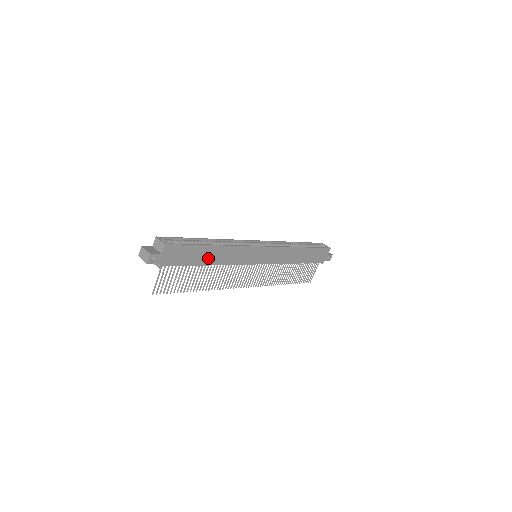
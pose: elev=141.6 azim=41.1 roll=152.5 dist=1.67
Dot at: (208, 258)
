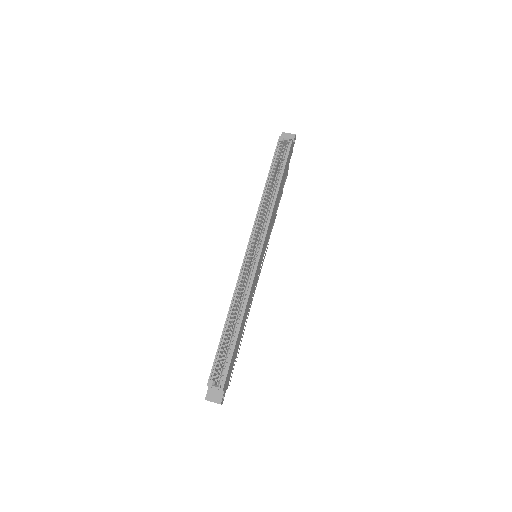
Dot at: (241, 331)
